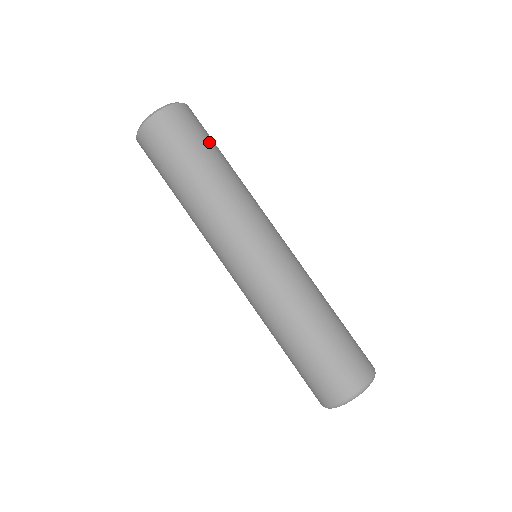
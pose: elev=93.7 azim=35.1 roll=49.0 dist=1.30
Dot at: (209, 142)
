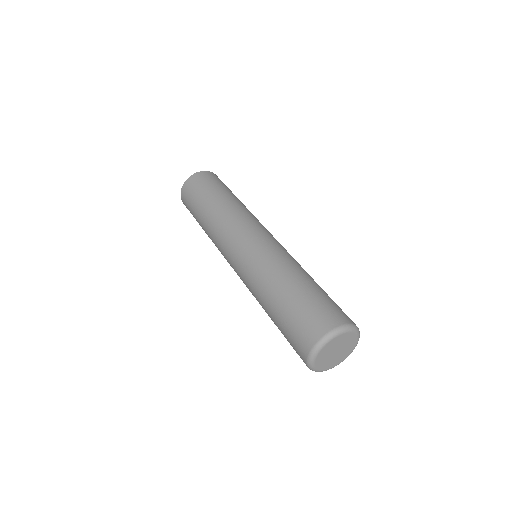
Dot at: occluded
